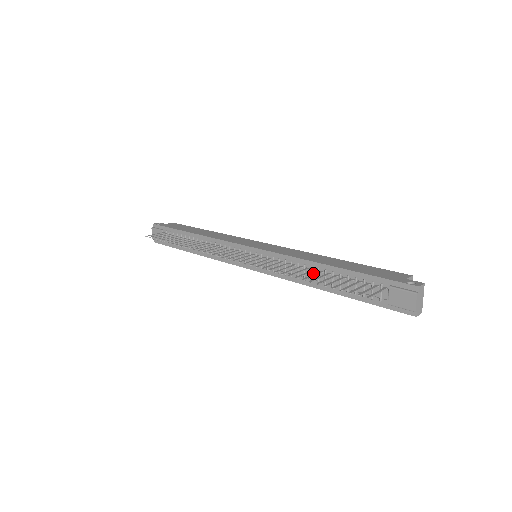
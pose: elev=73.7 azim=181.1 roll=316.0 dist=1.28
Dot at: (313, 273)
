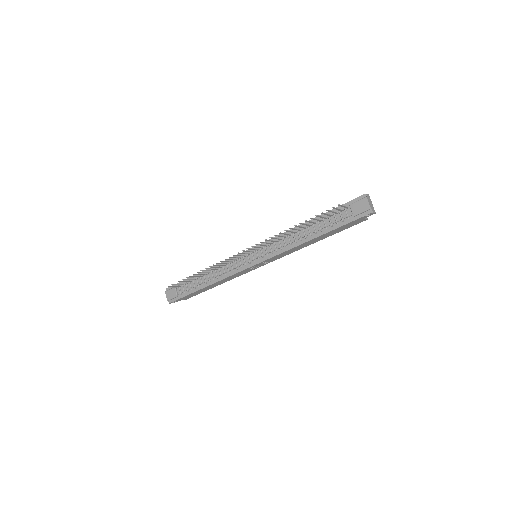
Dot at: (300, 233)
